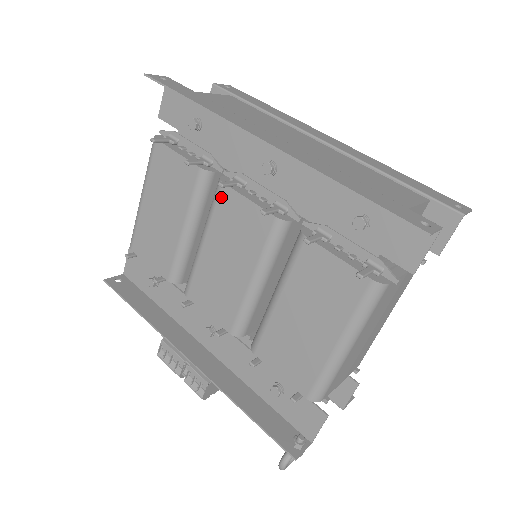
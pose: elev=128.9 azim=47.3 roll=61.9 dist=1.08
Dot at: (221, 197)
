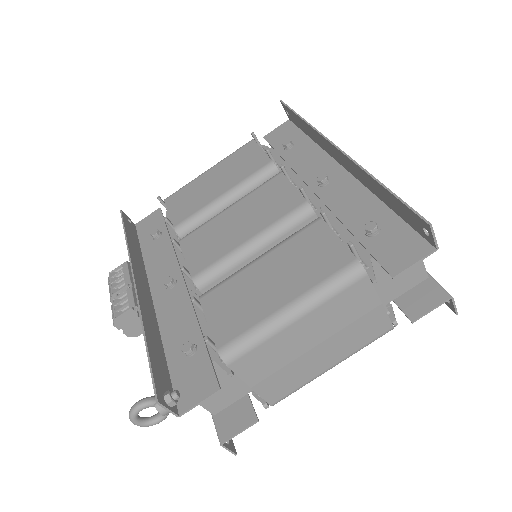
Dot at: (273, 180)
